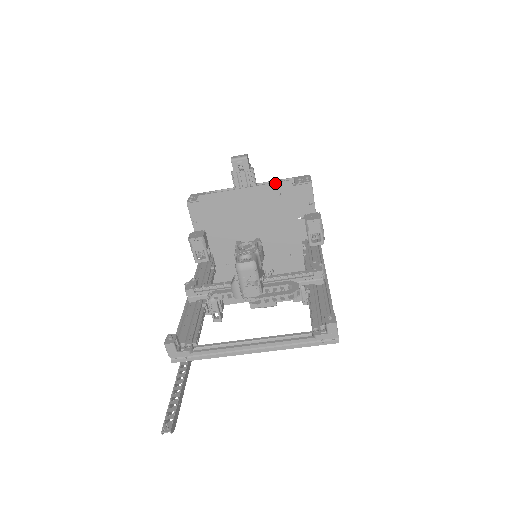
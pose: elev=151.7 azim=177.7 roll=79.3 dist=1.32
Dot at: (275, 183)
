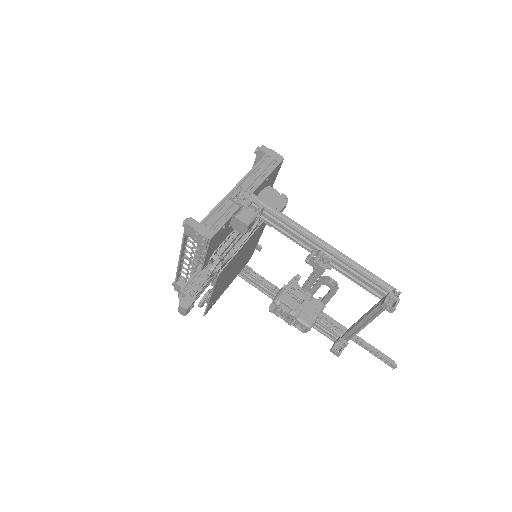
Dot at: (215, 284)
